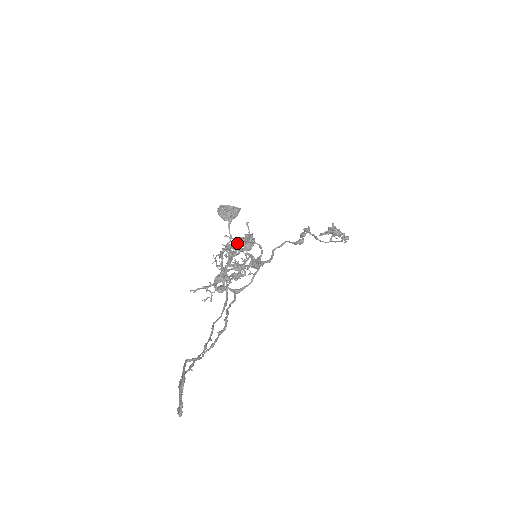
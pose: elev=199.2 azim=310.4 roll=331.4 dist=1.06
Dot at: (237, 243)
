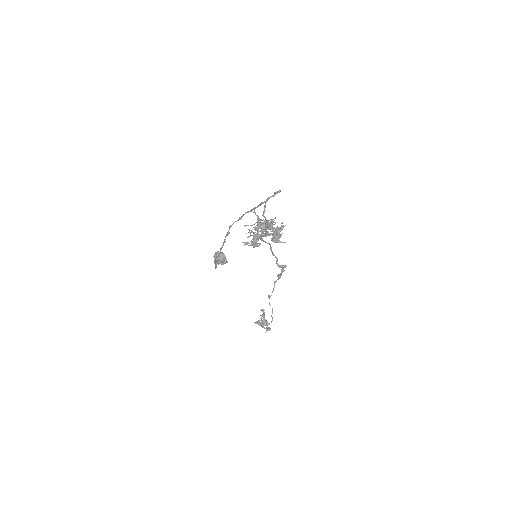
Dot at: (269, 228)
